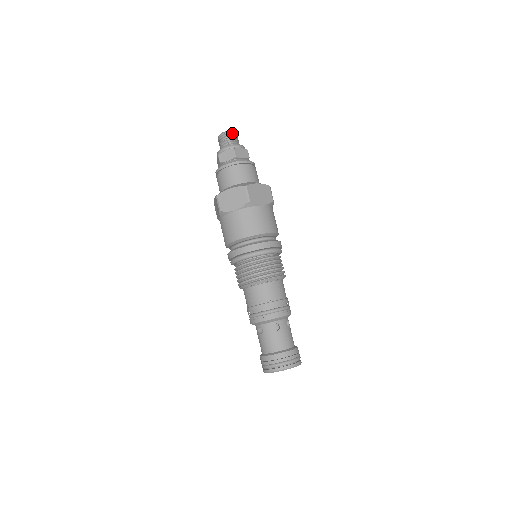
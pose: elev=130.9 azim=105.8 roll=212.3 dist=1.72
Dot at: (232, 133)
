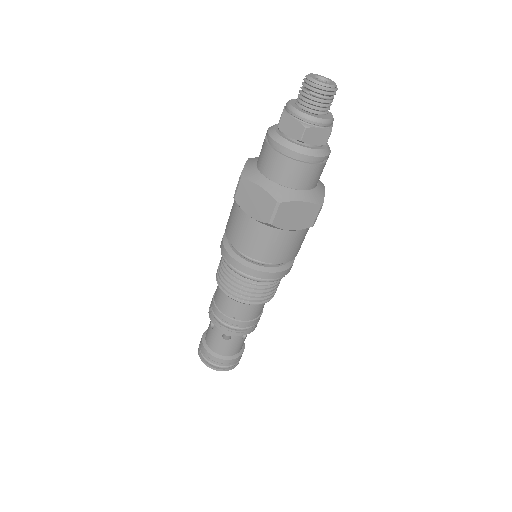
Dot at: (327, 90)
